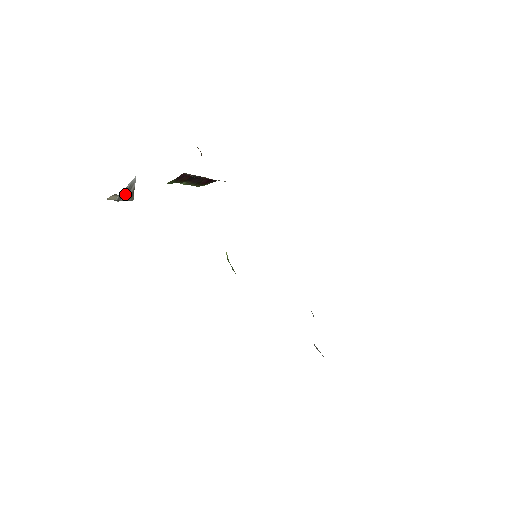
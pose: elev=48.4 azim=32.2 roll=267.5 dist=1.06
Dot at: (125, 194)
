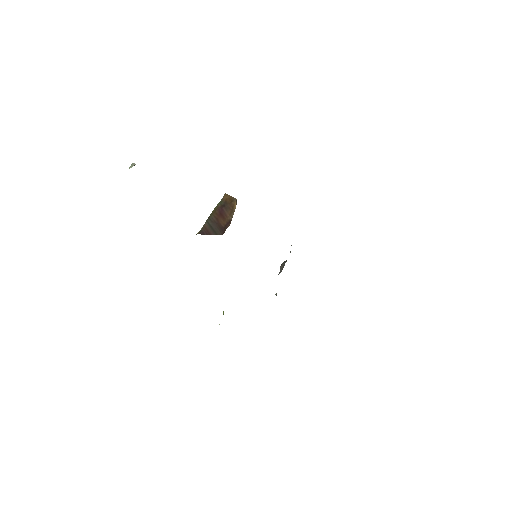
Dot at: occluded
